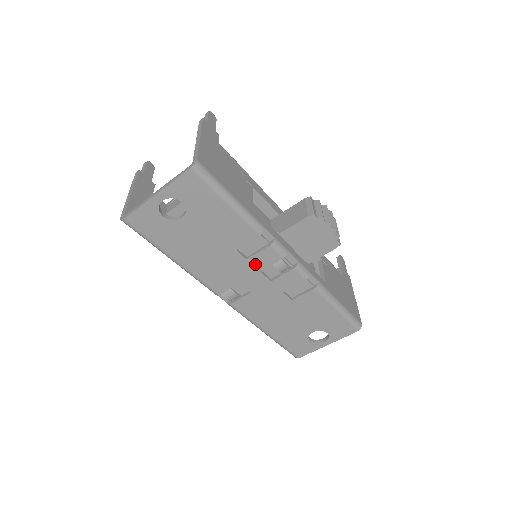
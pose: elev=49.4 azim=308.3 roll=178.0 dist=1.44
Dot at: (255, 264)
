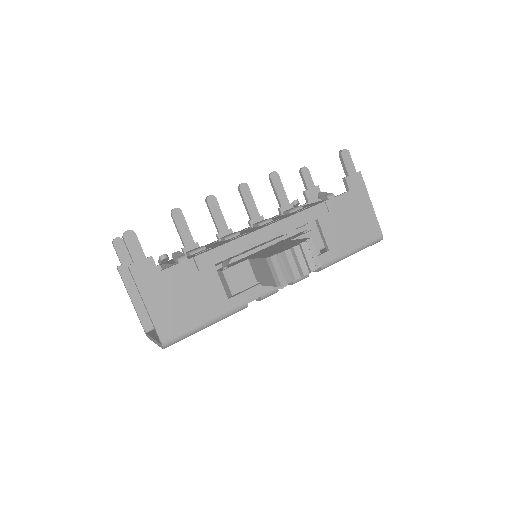
Dot at: occluded
